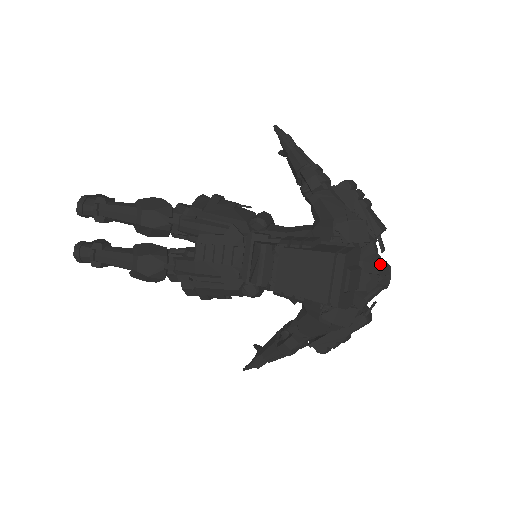
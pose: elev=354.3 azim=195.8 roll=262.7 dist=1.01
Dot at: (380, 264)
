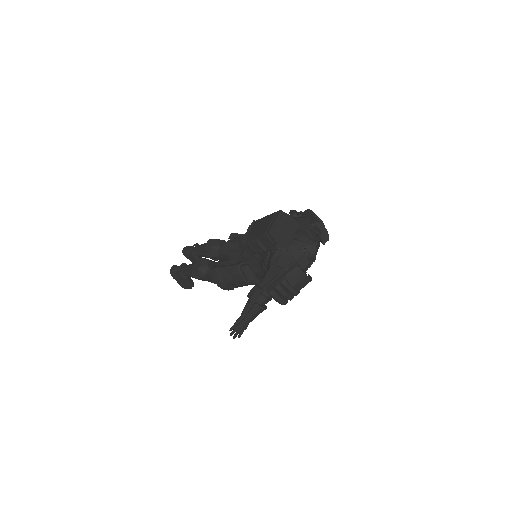
Dot at: (312, 236)
